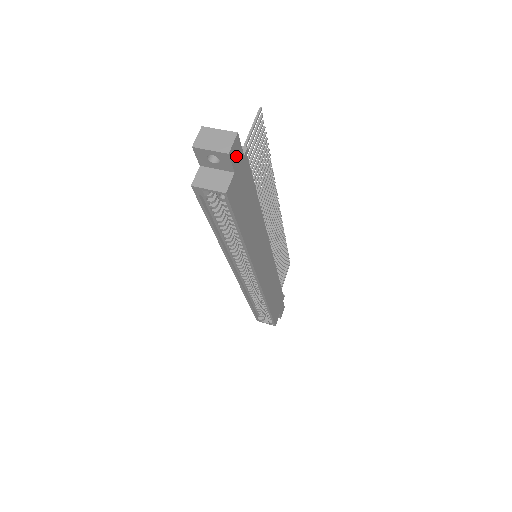
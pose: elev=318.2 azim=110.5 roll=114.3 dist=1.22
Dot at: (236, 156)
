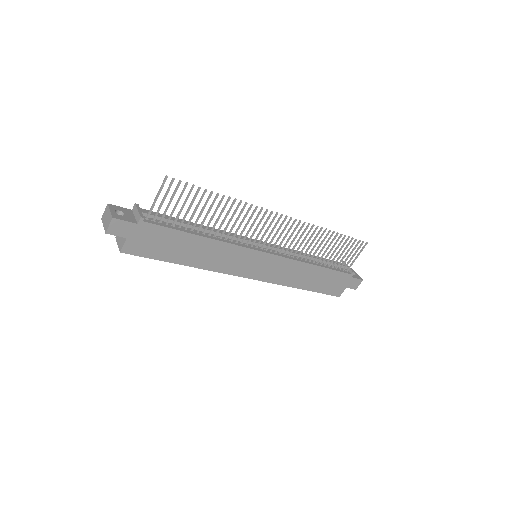
Dot at: (122, 229)
